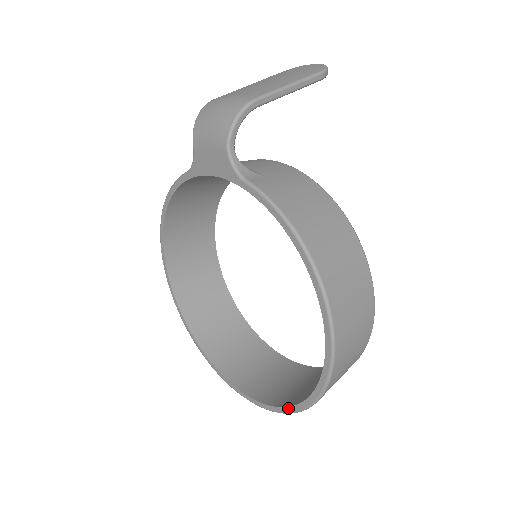
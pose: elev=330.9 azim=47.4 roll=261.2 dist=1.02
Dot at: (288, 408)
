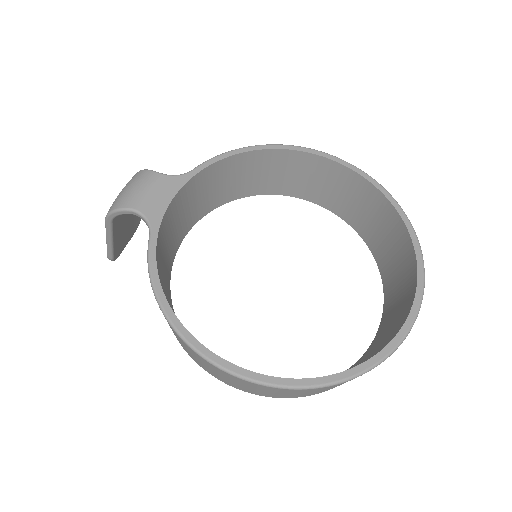
Dot at: (409, 230)
